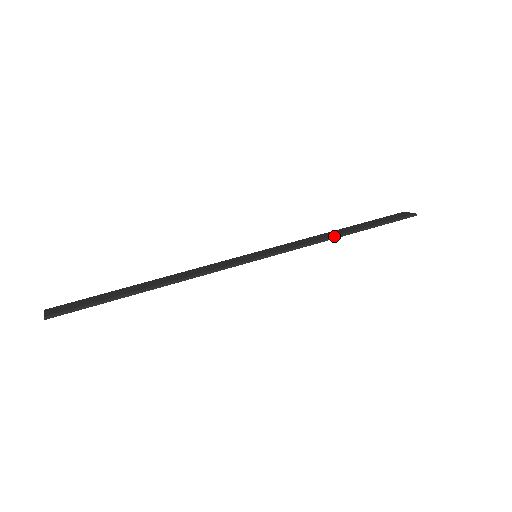
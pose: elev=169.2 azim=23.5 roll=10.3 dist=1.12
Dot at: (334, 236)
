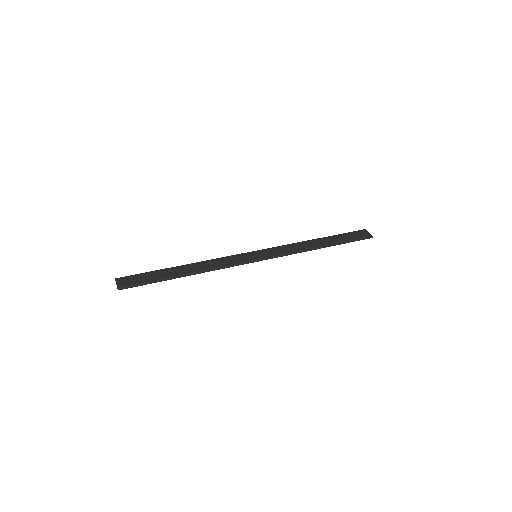
Dot at: (312, 249)
